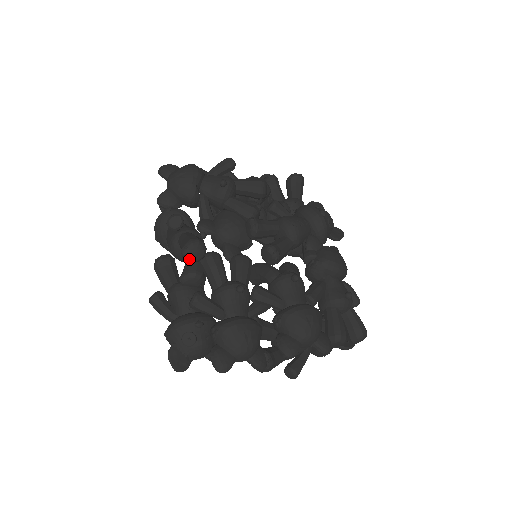
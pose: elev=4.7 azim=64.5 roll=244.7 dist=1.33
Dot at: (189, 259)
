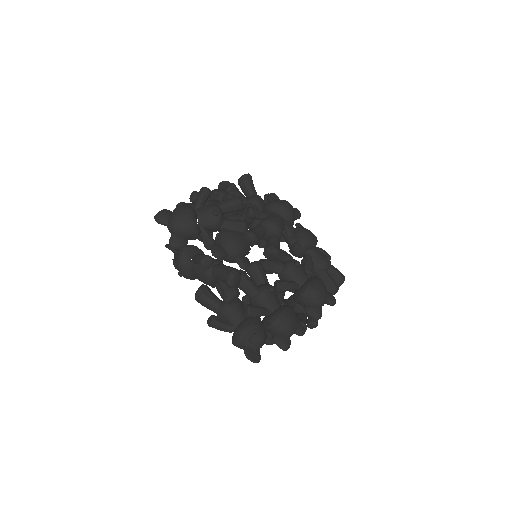
Dot at: (234, 286)
